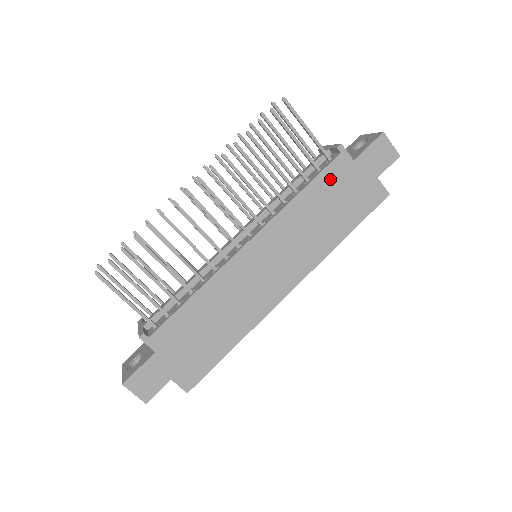
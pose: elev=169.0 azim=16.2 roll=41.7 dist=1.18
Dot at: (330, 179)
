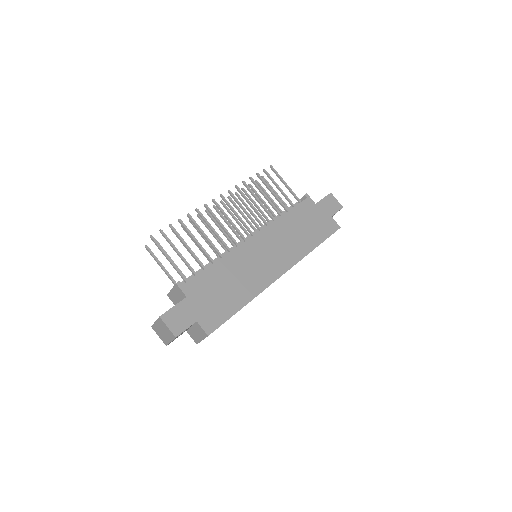
Dot at: (302, 211)
